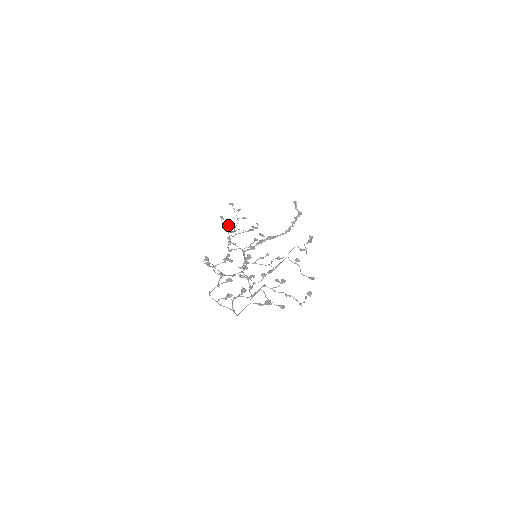
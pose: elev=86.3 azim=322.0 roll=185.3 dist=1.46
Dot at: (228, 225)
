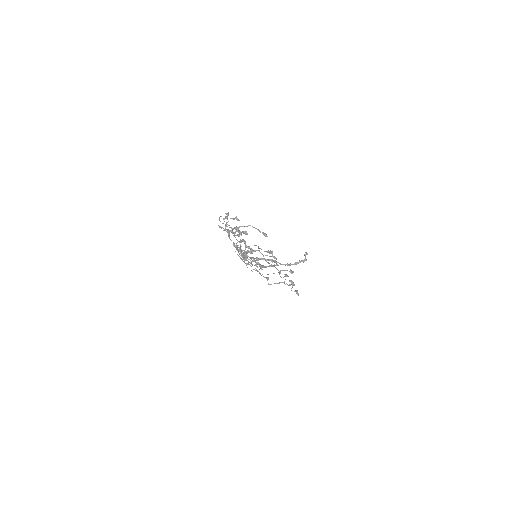
Dot at: occluded
